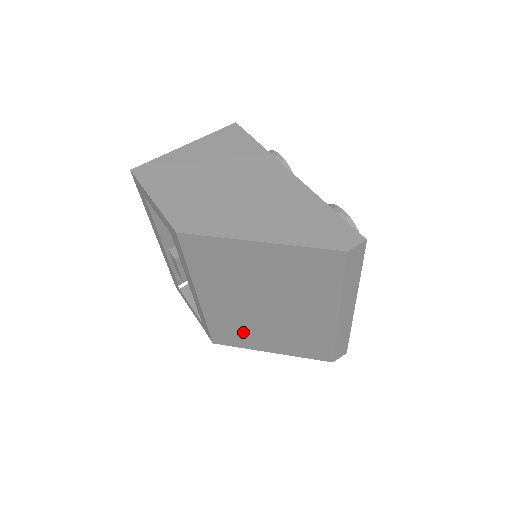
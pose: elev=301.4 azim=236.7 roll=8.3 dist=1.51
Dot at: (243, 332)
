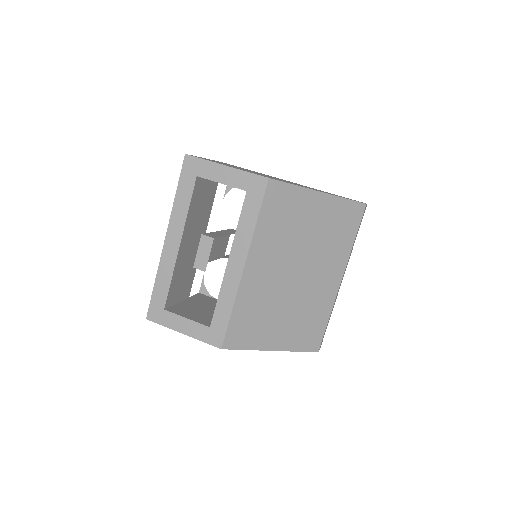
Dot at: (261, 319)
